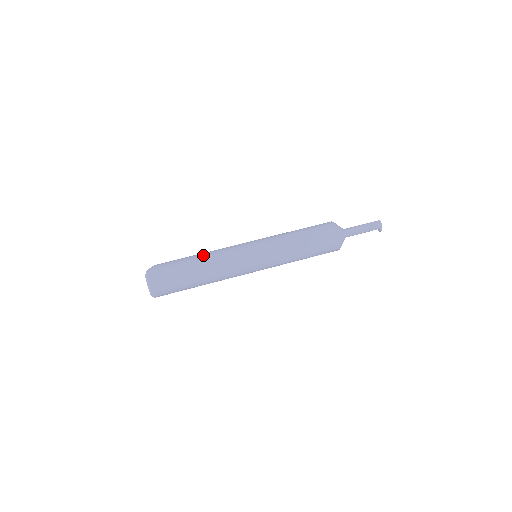
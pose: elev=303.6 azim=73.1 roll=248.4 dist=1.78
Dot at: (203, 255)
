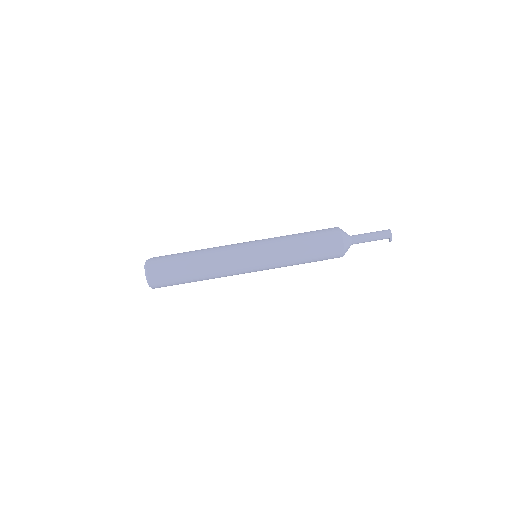
Dot at: (202, 250)
